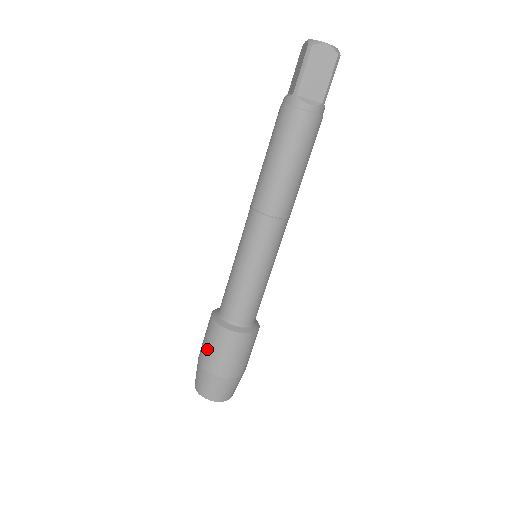
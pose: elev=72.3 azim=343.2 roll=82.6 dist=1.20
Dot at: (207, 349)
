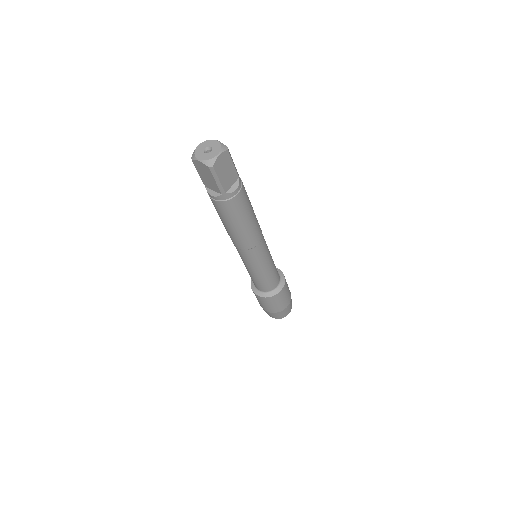
Dot at: occluded
